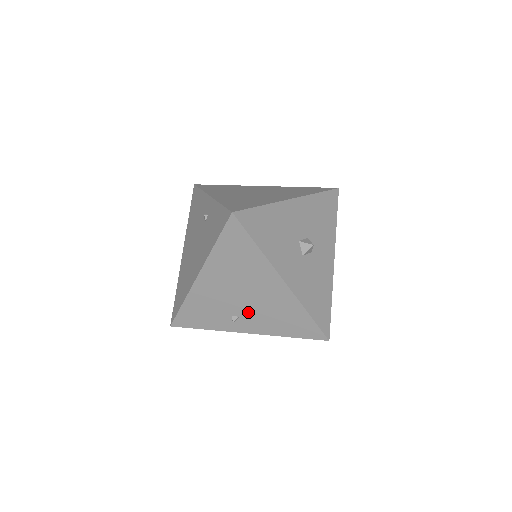
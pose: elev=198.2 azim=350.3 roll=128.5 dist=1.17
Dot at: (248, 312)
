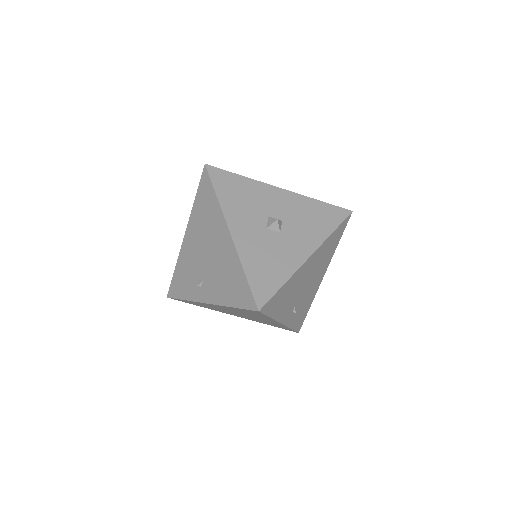
Dot at: (208, 274)
